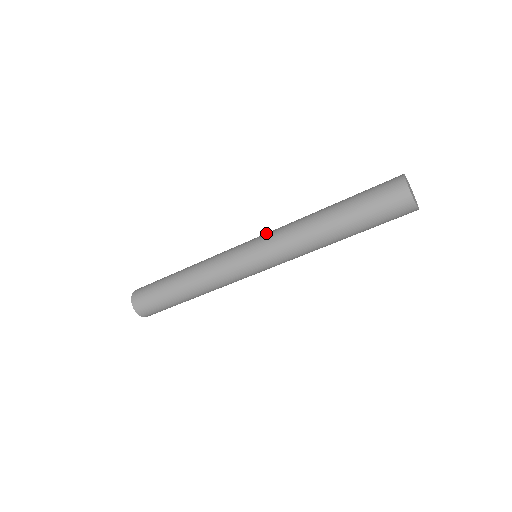
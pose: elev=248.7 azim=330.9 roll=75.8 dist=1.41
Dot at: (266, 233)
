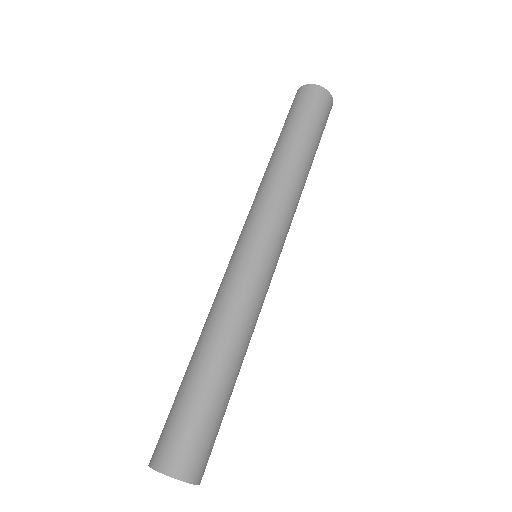
Dot at: occluded
